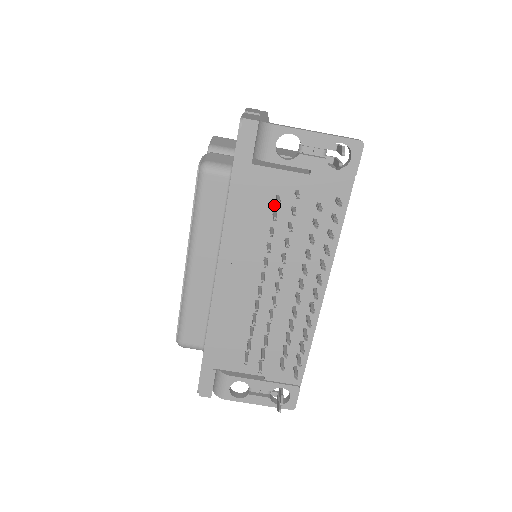
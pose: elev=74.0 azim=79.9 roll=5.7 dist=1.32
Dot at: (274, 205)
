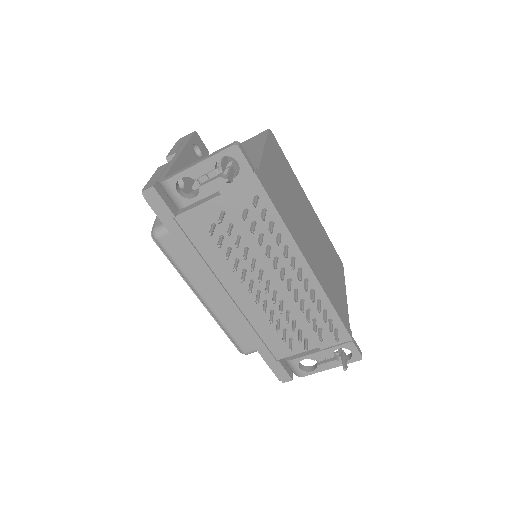
Dot at: (216, 232)
